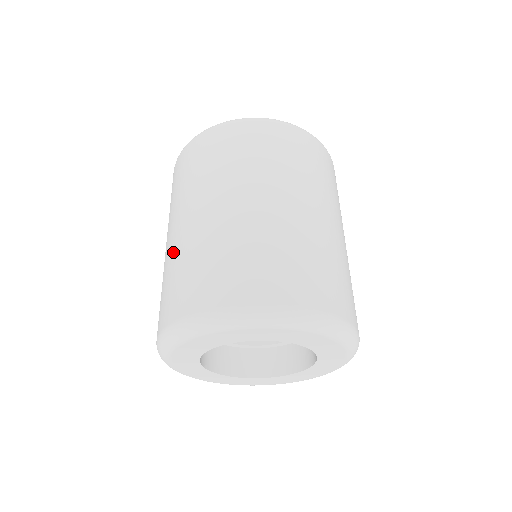
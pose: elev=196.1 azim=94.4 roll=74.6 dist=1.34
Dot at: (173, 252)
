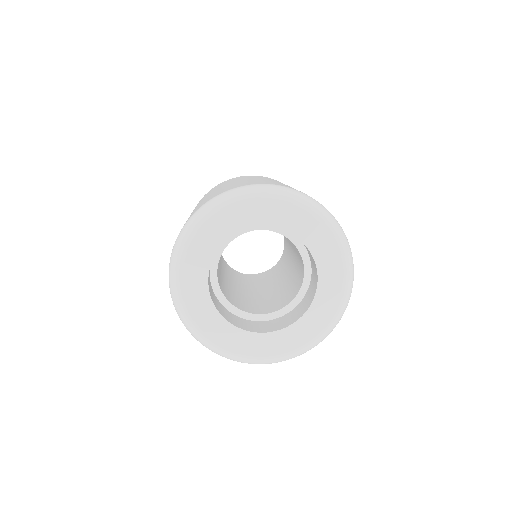
Dot at: occluded
